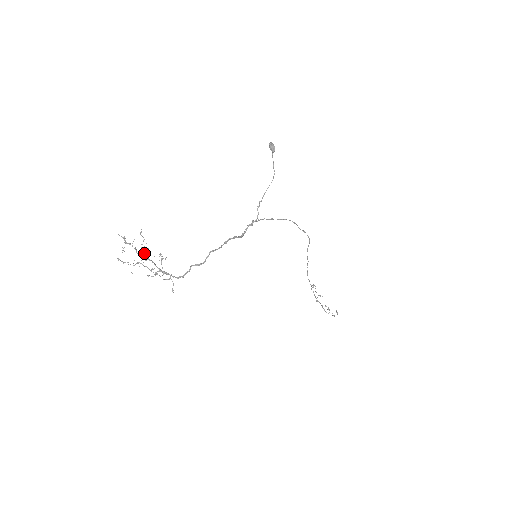
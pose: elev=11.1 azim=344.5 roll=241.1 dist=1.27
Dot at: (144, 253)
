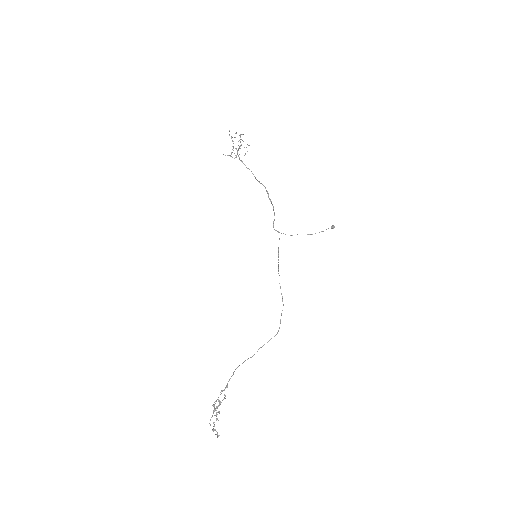
Dot at: (240, 146)
